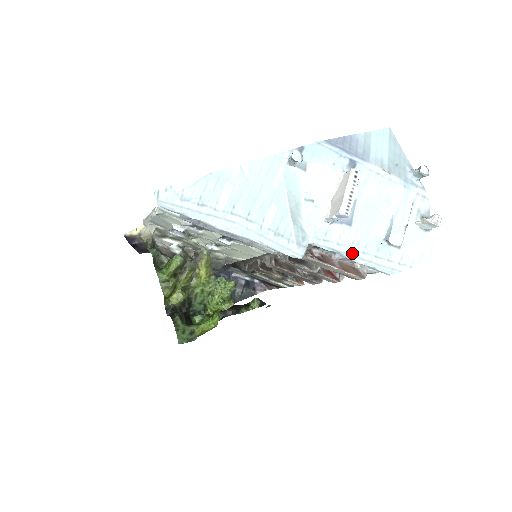
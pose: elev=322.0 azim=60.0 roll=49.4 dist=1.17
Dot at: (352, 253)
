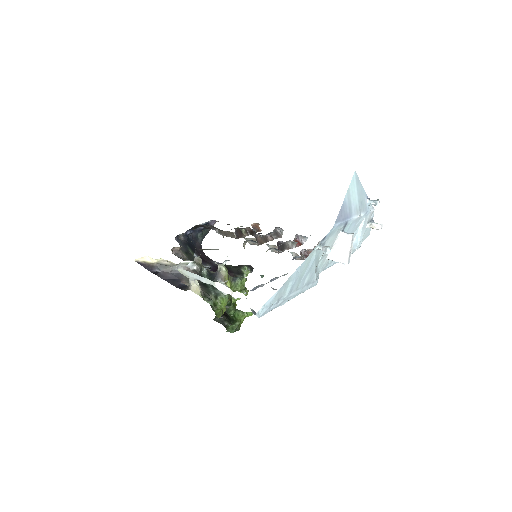
Dot at: (336, 262)
